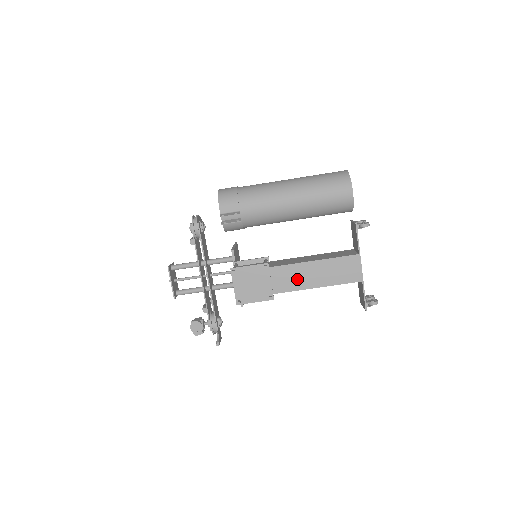
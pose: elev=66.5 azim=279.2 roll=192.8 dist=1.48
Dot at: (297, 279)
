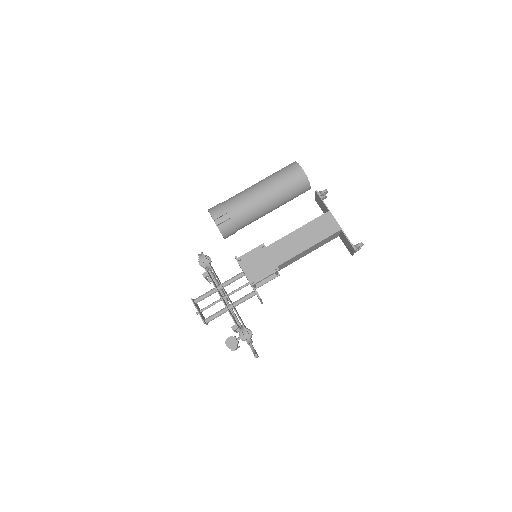
Dot at: (291, 248)
